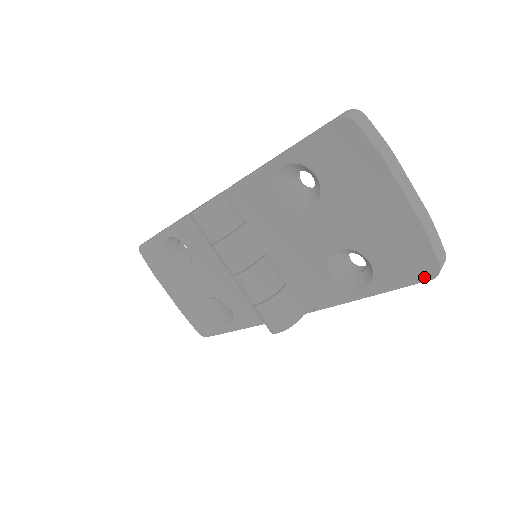
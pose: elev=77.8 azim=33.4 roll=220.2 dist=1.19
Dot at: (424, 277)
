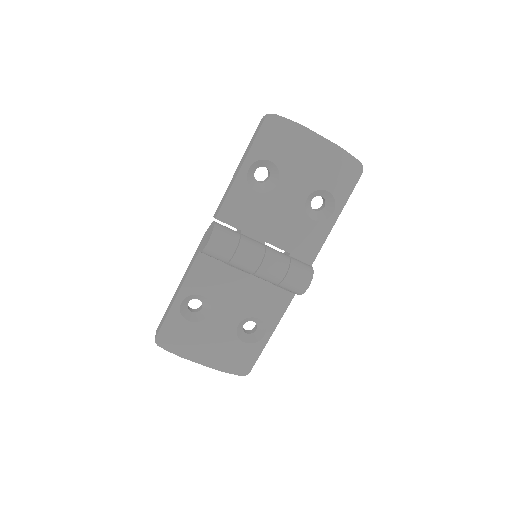
Dot at: (358, 175)
